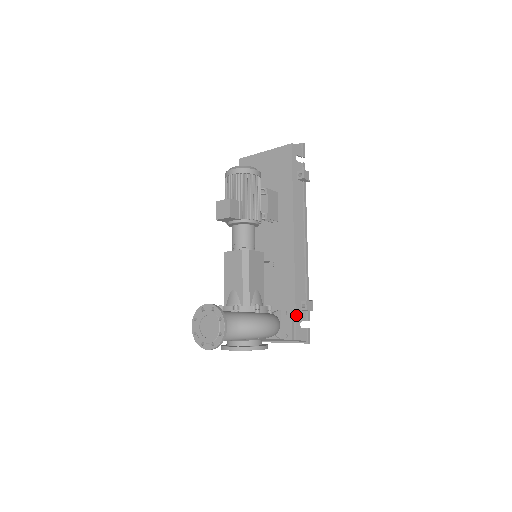
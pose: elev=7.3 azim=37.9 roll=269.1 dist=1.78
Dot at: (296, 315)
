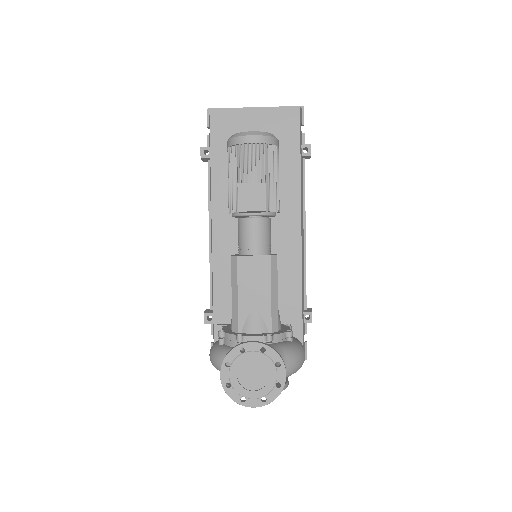
Dot at: (302, 330)
